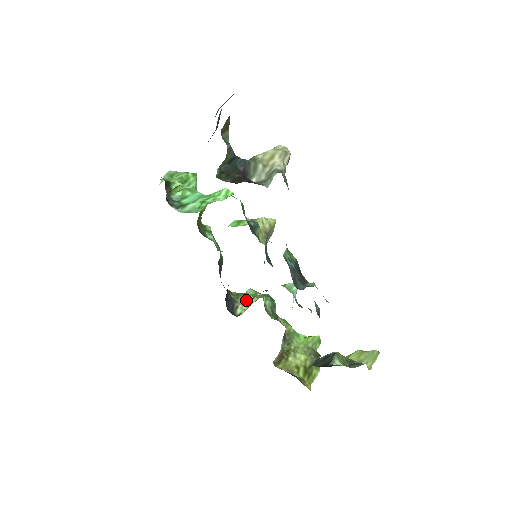
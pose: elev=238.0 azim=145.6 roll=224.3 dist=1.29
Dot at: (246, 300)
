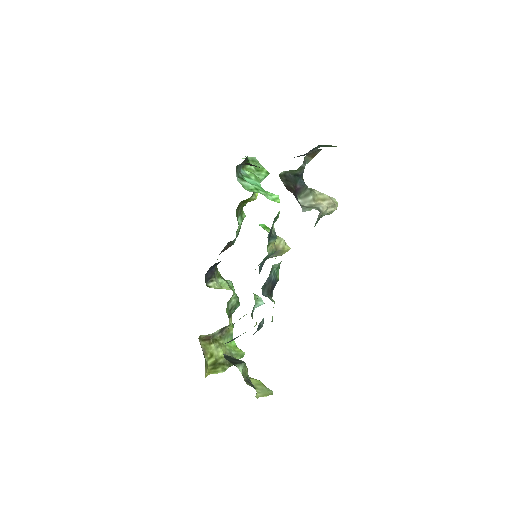
Dot at: (222, 284)
